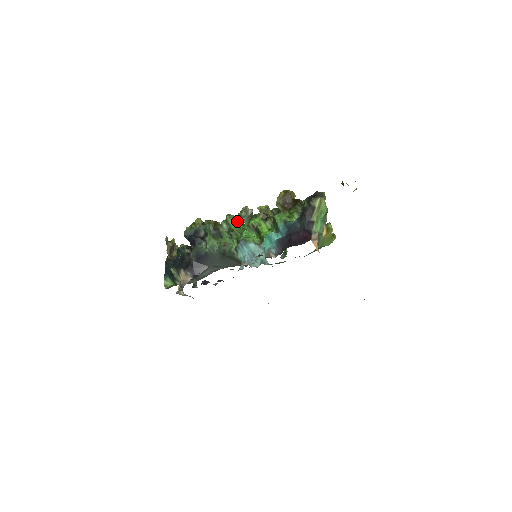
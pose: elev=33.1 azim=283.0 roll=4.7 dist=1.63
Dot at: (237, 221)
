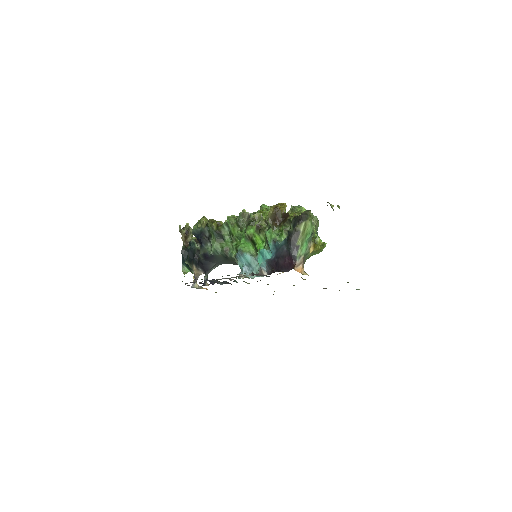
Dot at: (236, 226)
